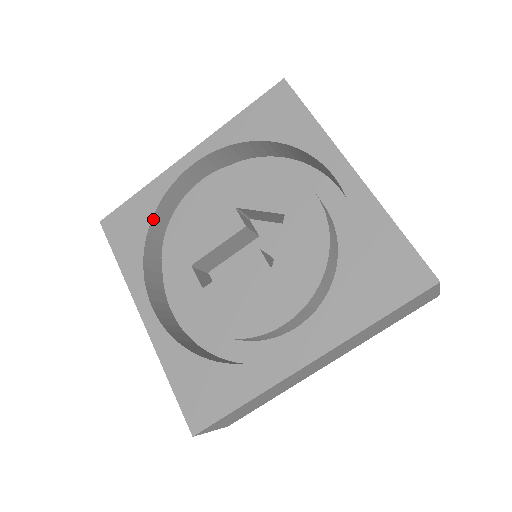
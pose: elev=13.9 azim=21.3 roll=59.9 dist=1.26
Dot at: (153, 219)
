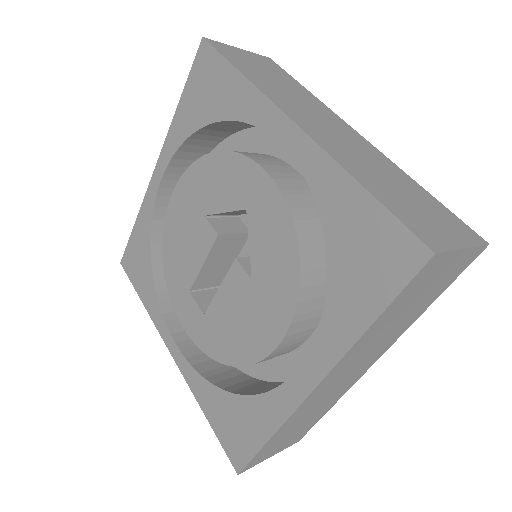
Dot at: (152, 249)
